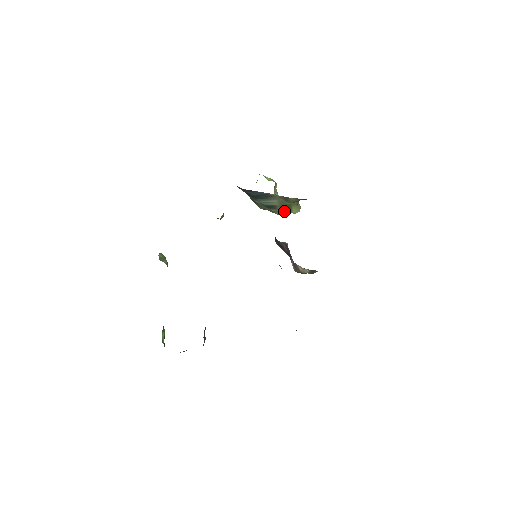
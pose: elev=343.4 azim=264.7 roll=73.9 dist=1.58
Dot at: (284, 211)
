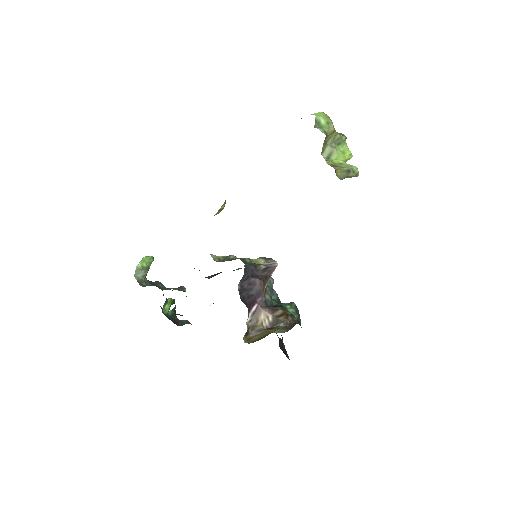
Dot at: occluded
